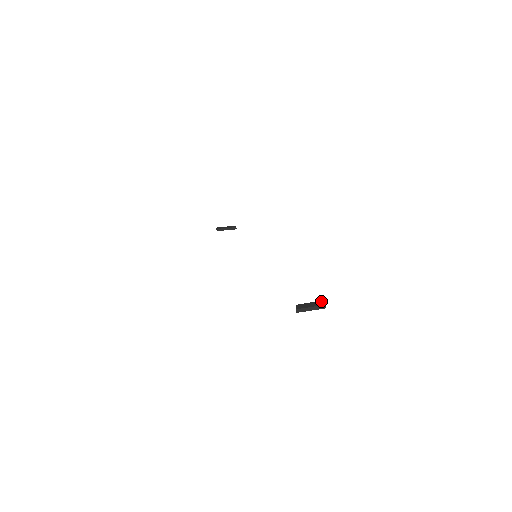
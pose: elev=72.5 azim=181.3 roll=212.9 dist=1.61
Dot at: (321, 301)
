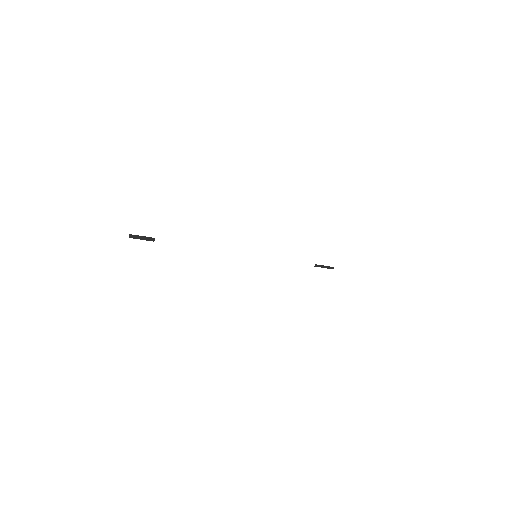
Dot at: occluded
